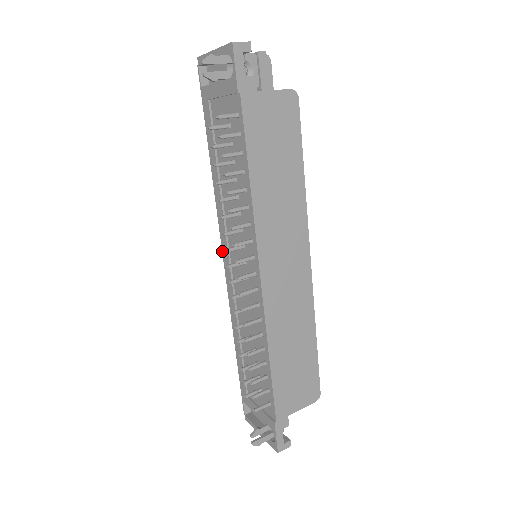
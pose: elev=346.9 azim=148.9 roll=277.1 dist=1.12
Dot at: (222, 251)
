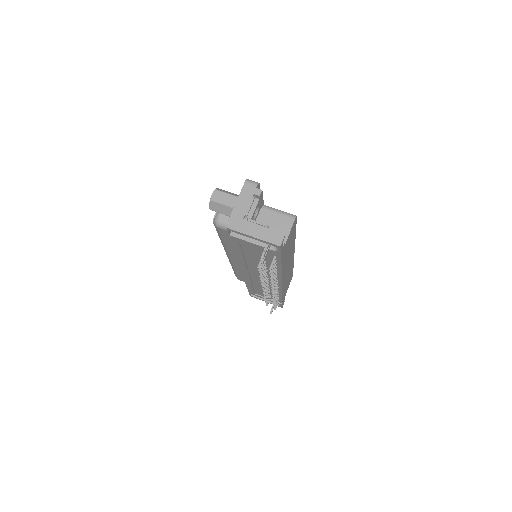
Dot at: (240, 269)
